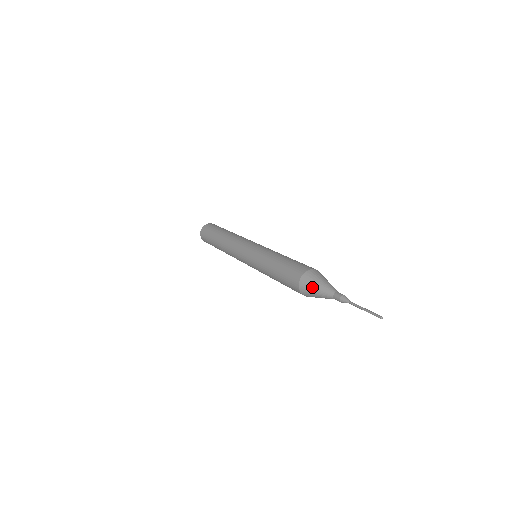
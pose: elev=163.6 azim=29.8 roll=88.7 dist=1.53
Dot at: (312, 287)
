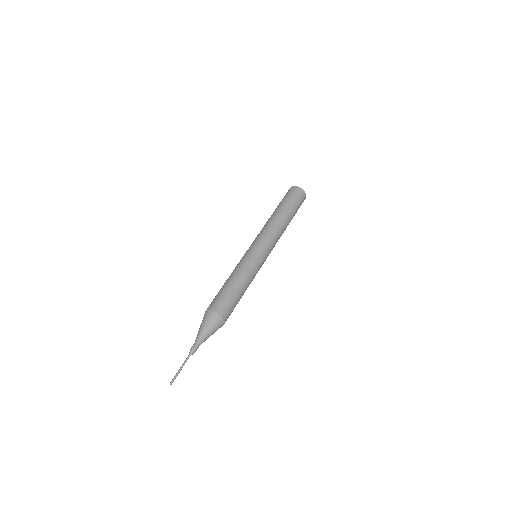
Dot at: (201, 323)
